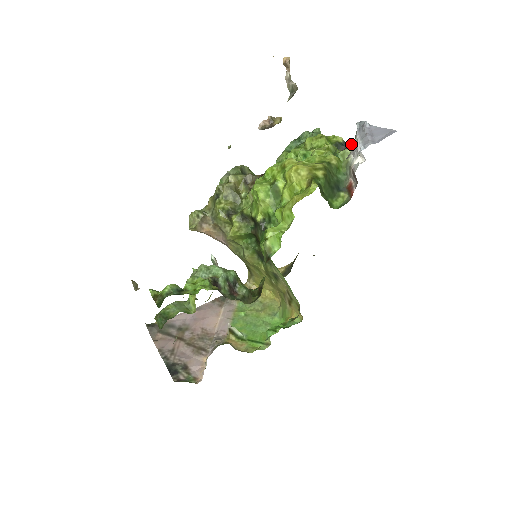
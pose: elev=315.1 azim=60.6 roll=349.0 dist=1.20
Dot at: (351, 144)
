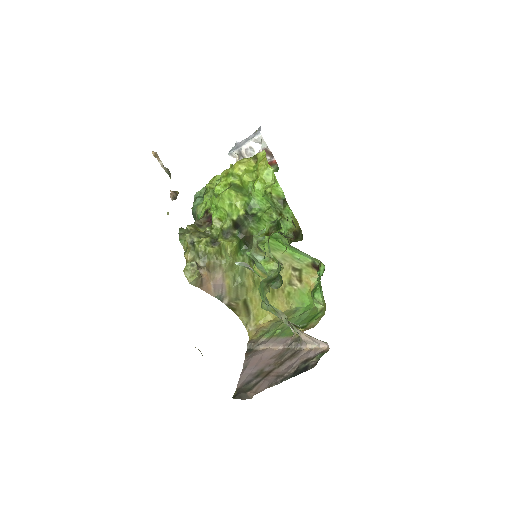
Dot at: occluded
